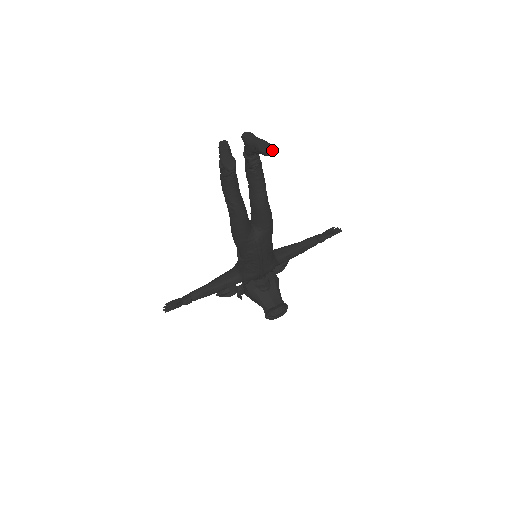
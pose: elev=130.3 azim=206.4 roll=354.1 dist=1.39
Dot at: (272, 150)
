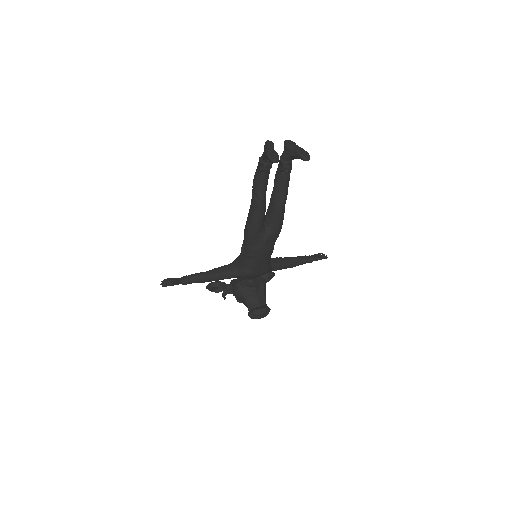
Dot at: (309, 157)
